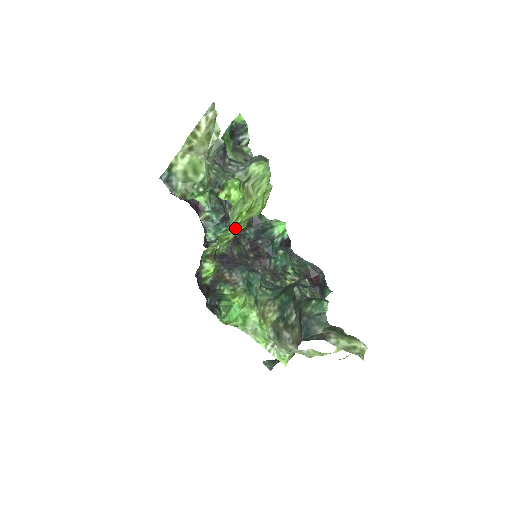
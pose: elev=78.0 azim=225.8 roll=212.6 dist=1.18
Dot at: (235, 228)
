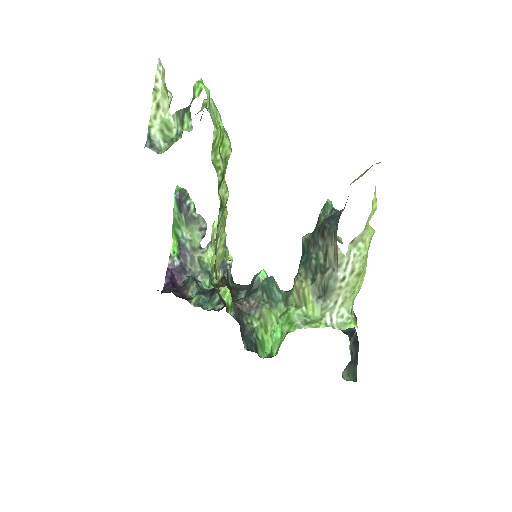
Dot at: (220, 157)
